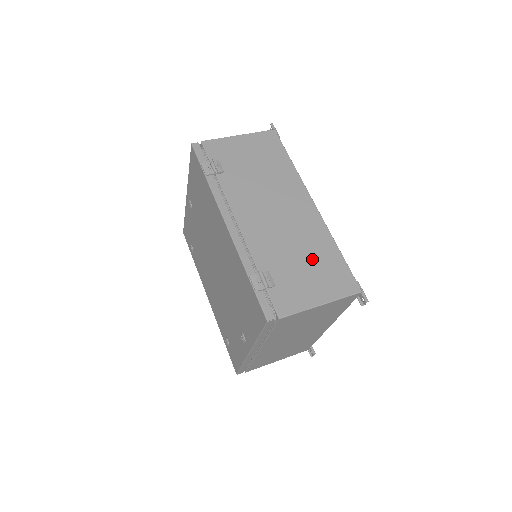
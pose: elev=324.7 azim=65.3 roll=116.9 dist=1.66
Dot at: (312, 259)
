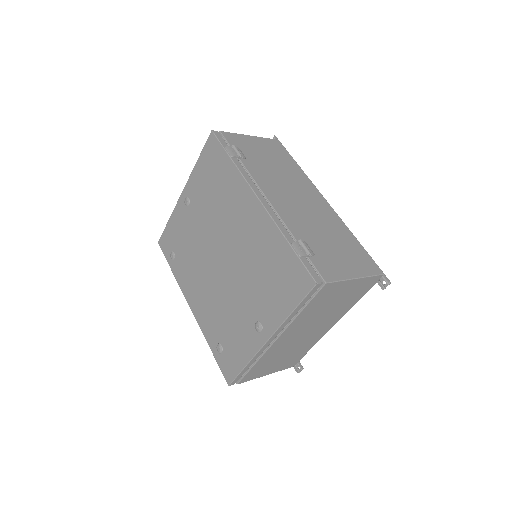
Dot at: (338, 241)
